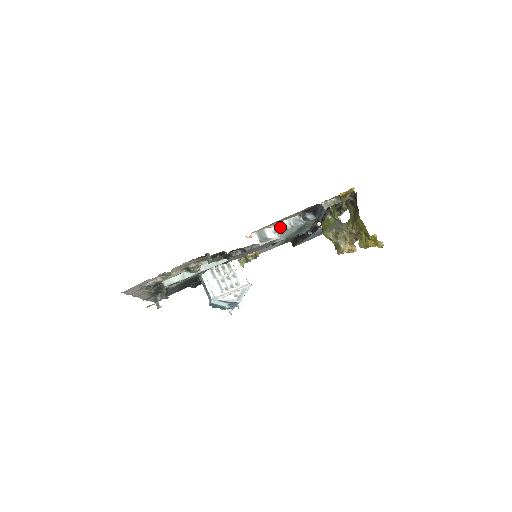
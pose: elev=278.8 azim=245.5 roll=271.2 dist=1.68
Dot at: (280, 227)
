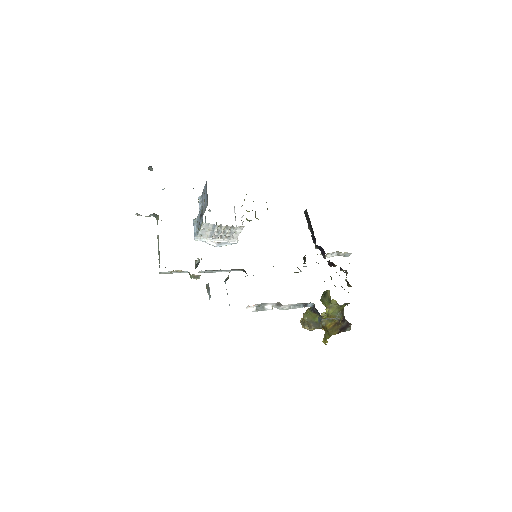
Dot at: (281, 306)
